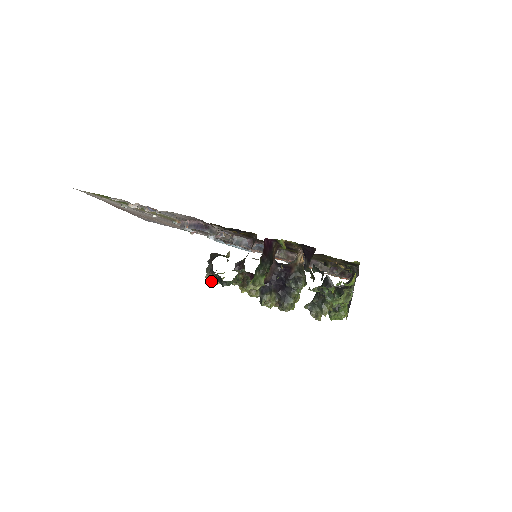
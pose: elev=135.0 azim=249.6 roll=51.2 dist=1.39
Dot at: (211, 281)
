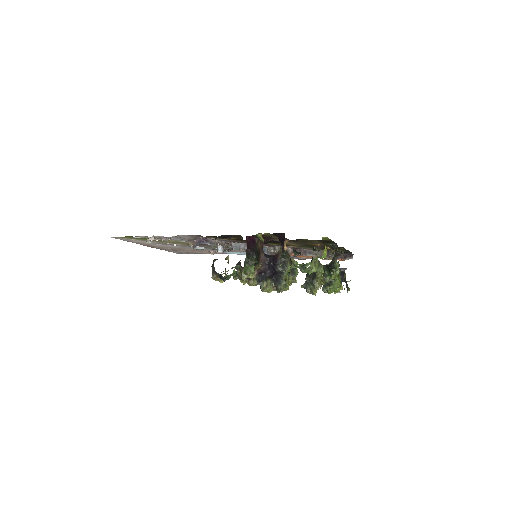
Dot at: (217, 280)
